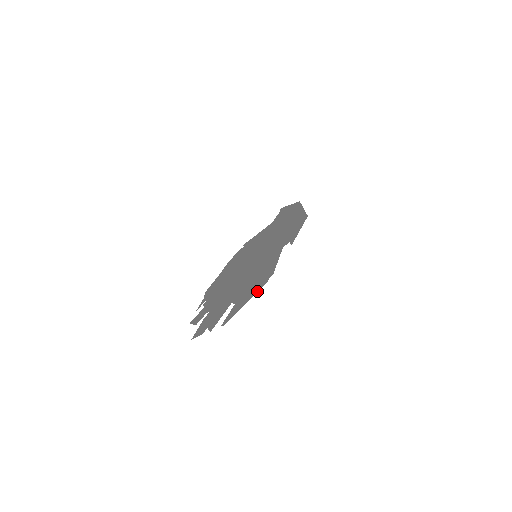
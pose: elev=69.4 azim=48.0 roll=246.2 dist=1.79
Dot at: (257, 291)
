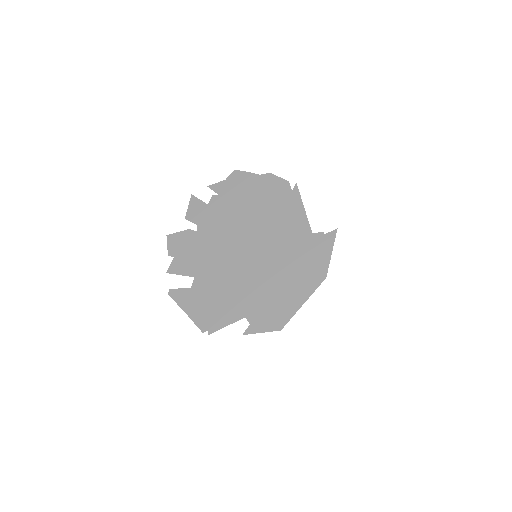
Dot at: (195, 323)
